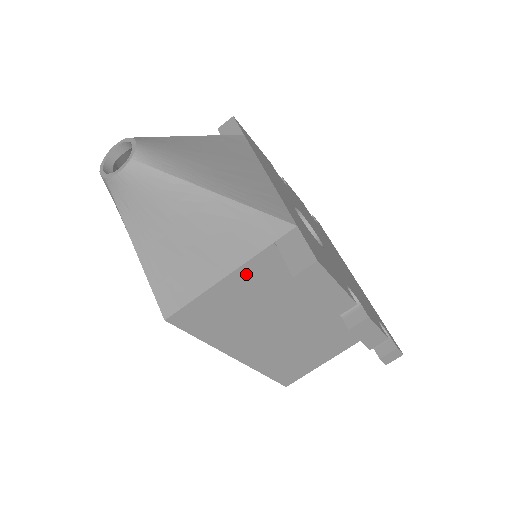
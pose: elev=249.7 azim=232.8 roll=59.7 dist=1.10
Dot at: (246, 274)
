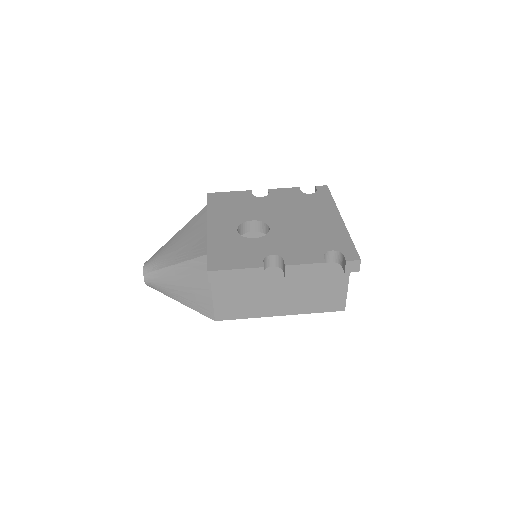
Dot at: (218, 284)
